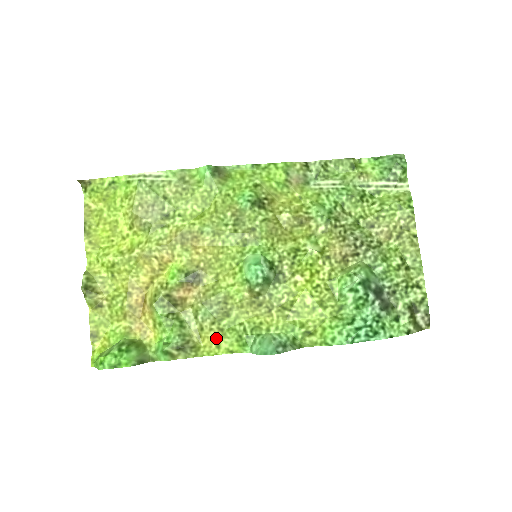
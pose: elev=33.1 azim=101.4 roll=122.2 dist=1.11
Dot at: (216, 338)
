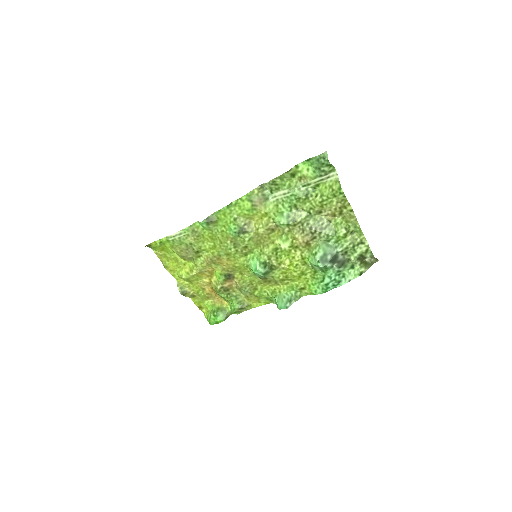
Dot at: (256, 299)
